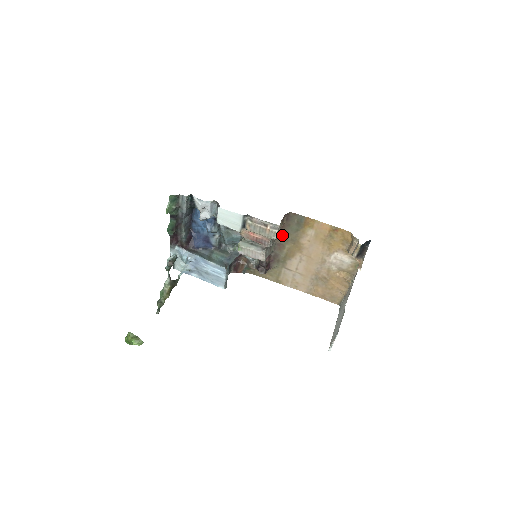
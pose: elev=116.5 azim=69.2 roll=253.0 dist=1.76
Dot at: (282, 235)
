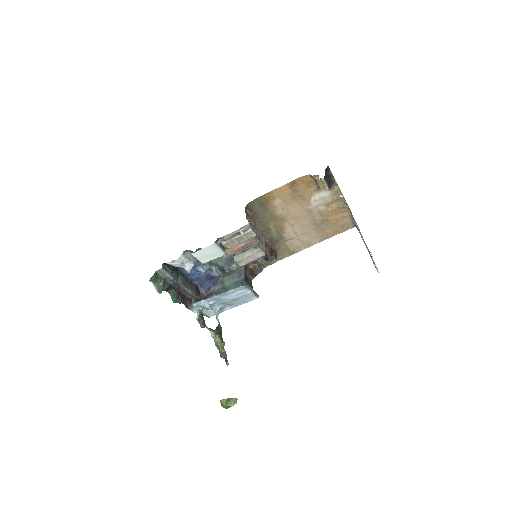
Dot at: (259, 223)
